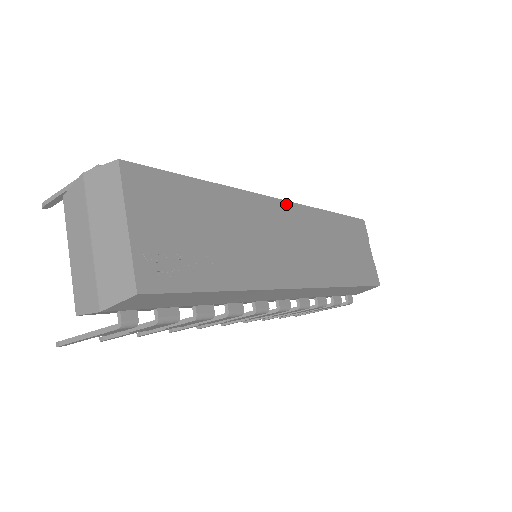
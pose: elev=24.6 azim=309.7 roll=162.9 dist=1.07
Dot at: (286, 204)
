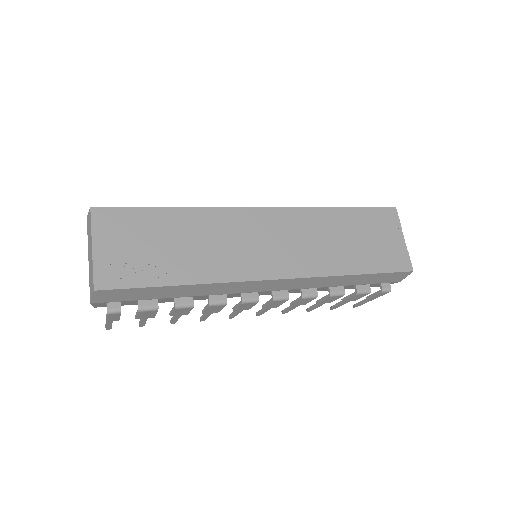
Dot at: (266, 210)
